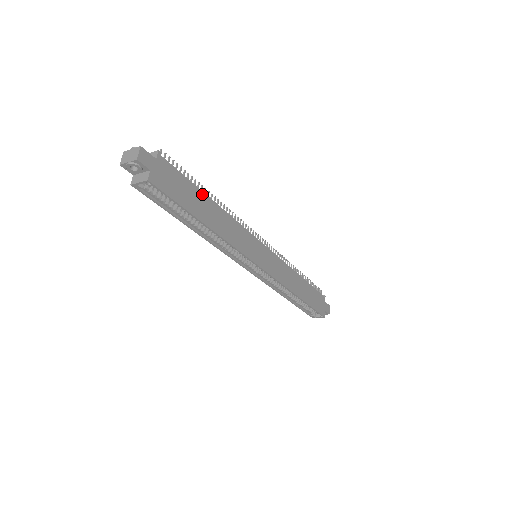
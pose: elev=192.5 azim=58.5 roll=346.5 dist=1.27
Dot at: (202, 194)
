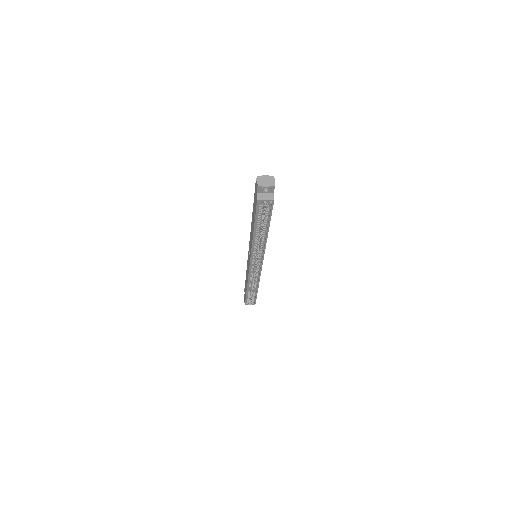
Dot at: occluded
